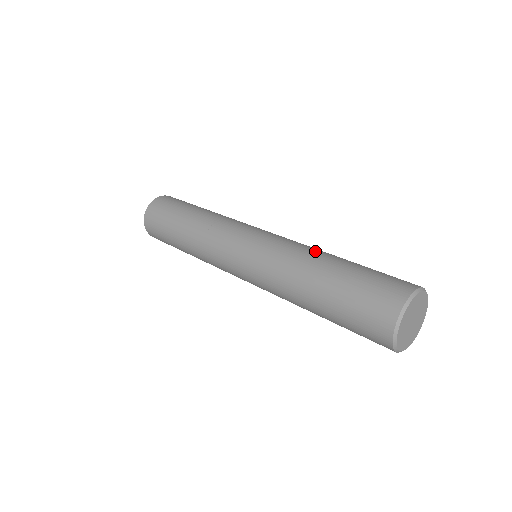
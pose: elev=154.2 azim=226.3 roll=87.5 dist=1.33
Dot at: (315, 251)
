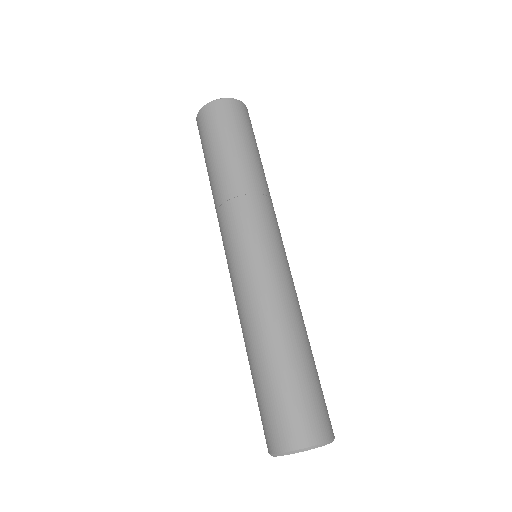
Dot at: (283, 322)
